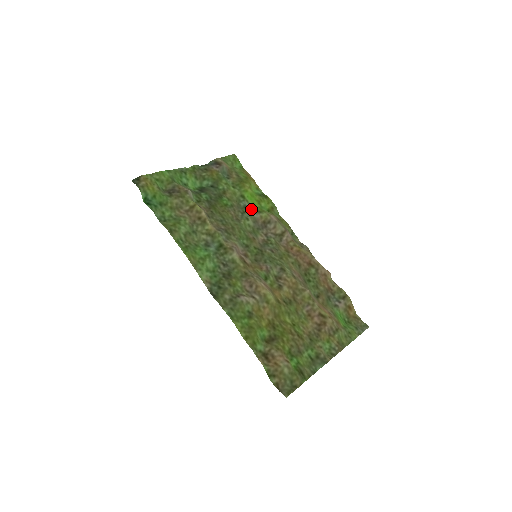
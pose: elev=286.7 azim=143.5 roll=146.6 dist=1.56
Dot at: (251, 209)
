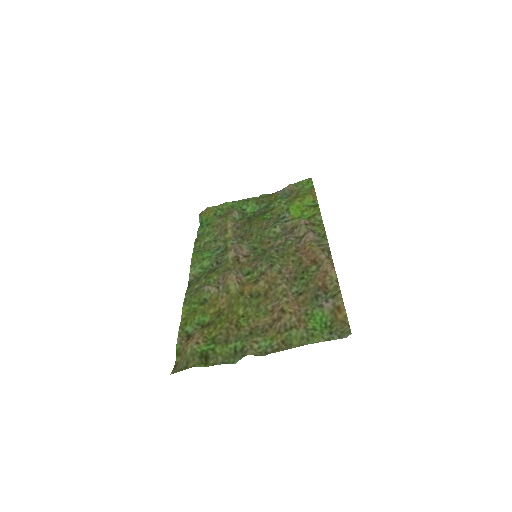
Dot at: (289, 219)
